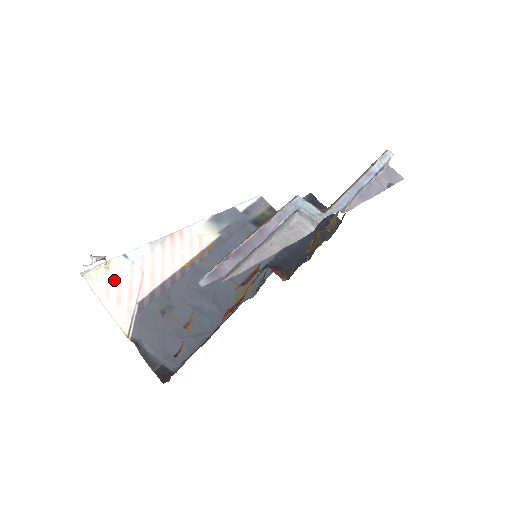
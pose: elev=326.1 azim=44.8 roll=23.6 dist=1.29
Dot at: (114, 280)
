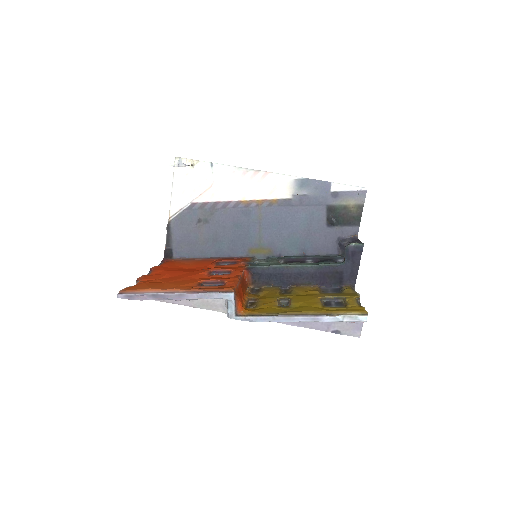
Dot at: (191, 177)
